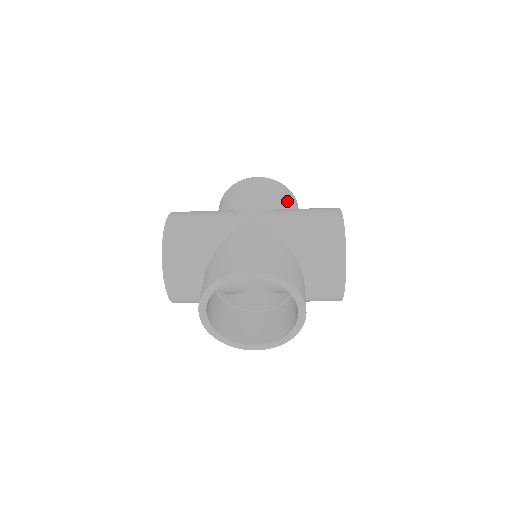
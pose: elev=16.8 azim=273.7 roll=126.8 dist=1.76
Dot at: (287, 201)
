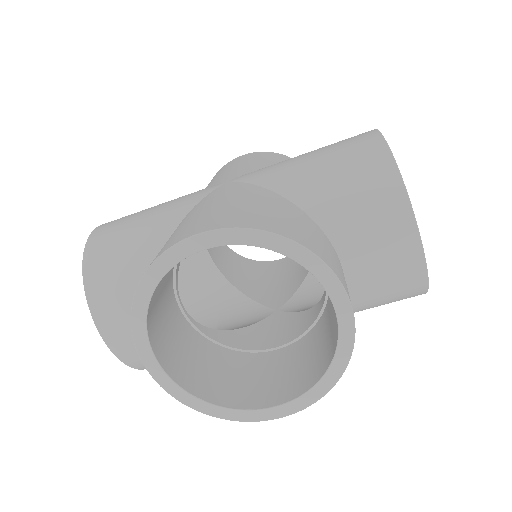
Dot at: occluded
